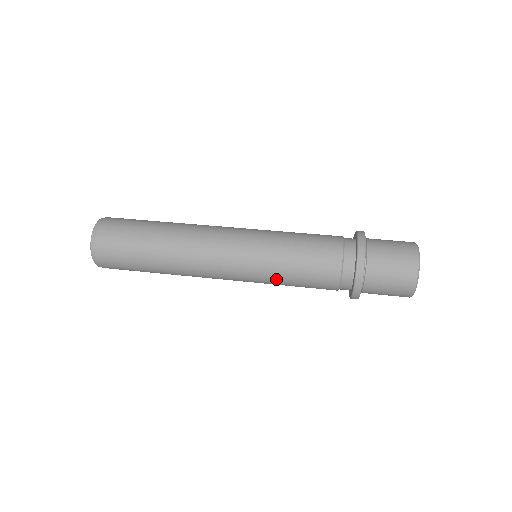
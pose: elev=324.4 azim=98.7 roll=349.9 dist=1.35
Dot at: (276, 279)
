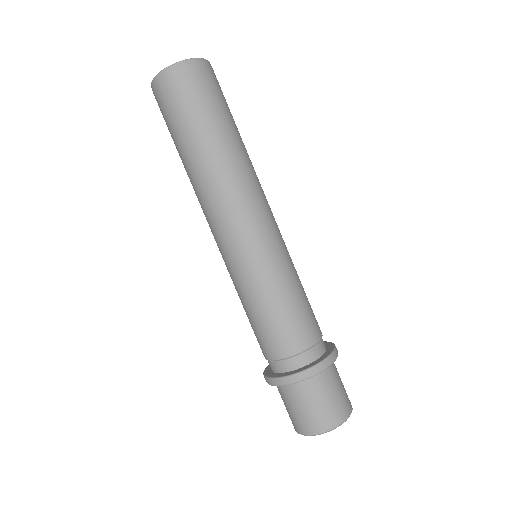
Dot at: occluded
